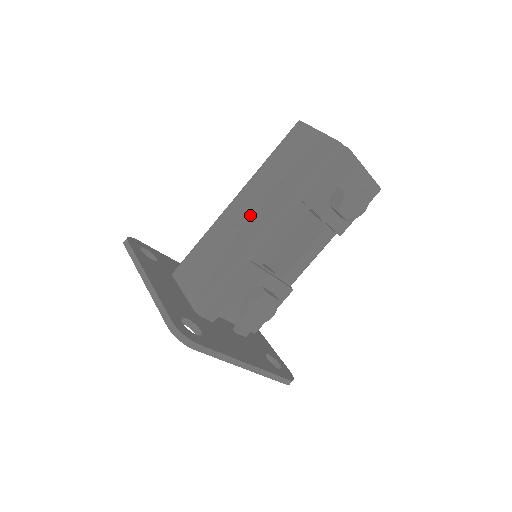
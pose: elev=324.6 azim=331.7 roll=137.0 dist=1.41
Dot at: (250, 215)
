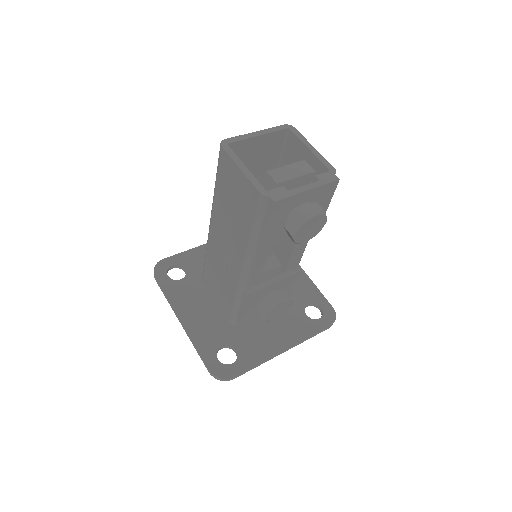
Dot at: (227, 250)
